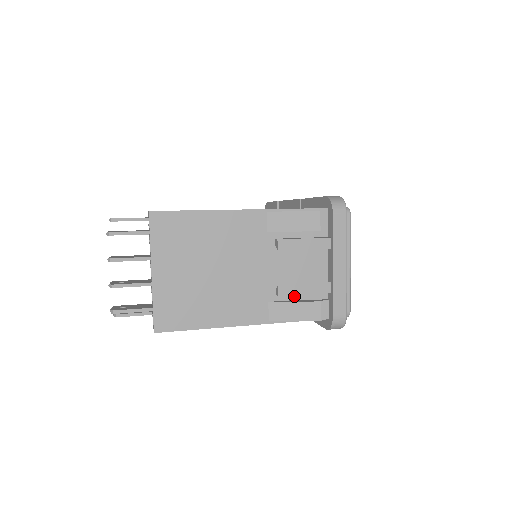
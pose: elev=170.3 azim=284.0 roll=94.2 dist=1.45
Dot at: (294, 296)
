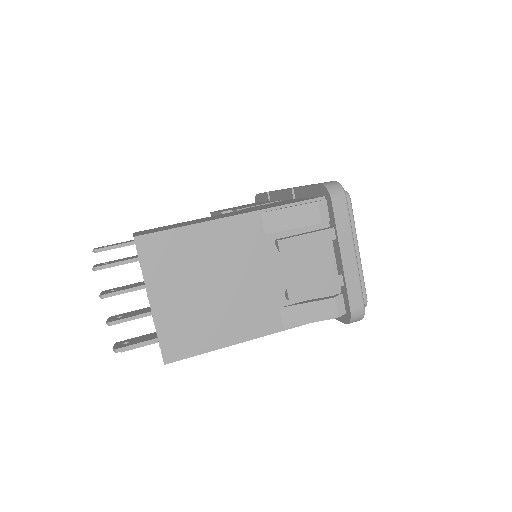
Dot at: (305, 296)
